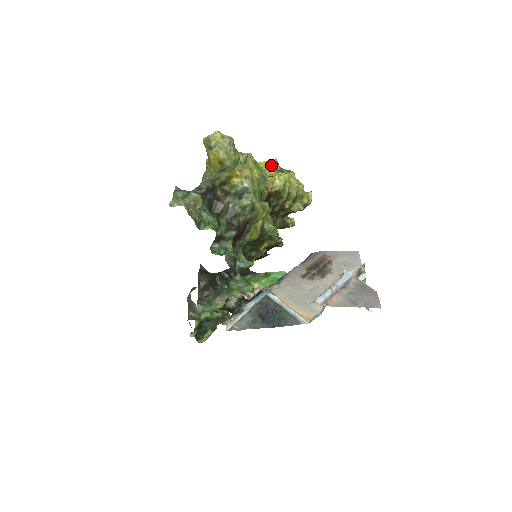
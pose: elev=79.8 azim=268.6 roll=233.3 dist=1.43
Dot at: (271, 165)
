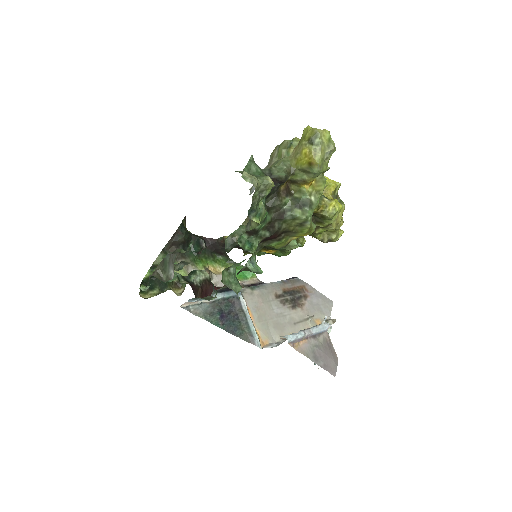
Dot at: (333, 186)
